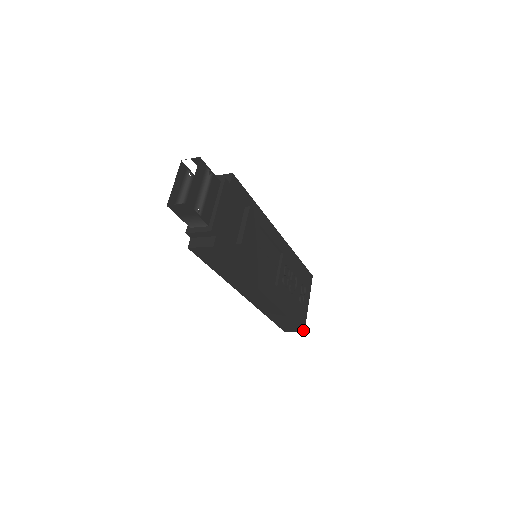
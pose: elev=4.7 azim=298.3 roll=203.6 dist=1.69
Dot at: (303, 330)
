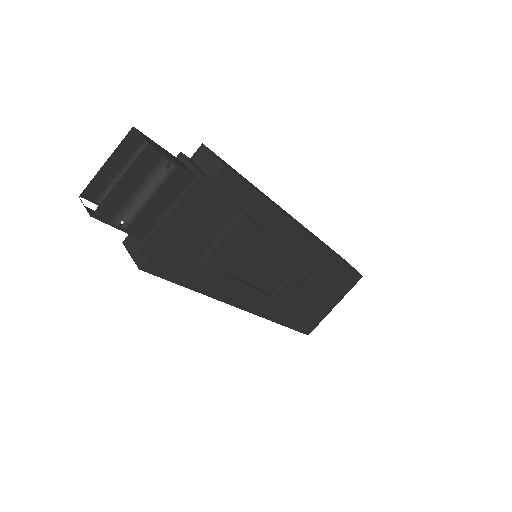
Dot at: (307, 333)
